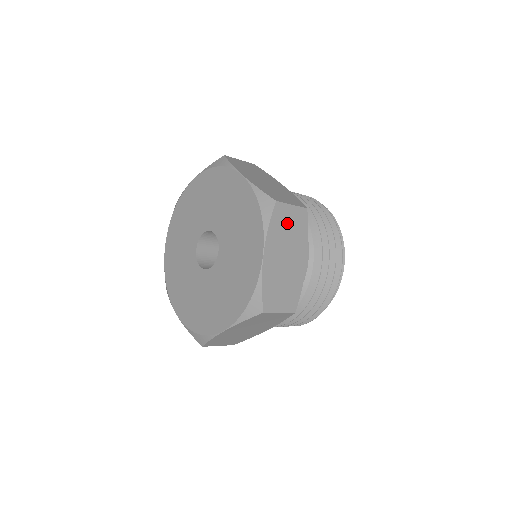
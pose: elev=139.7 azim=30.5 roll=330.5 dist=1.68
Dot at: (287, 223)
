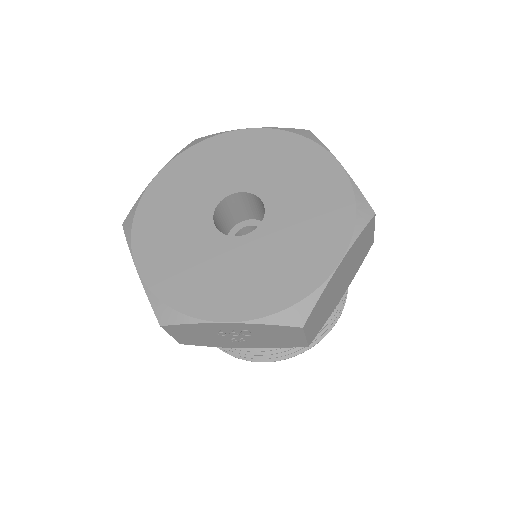
Dot at: occluded
